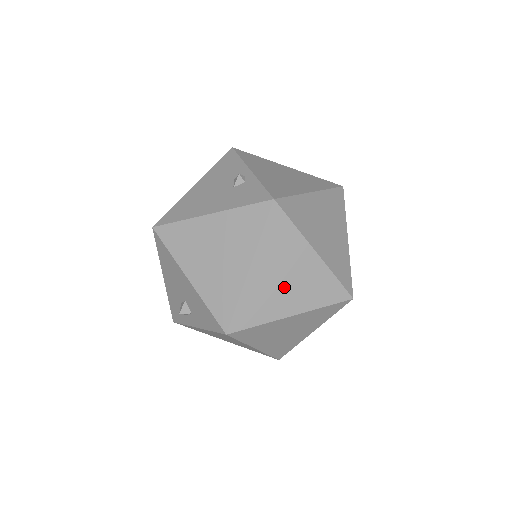
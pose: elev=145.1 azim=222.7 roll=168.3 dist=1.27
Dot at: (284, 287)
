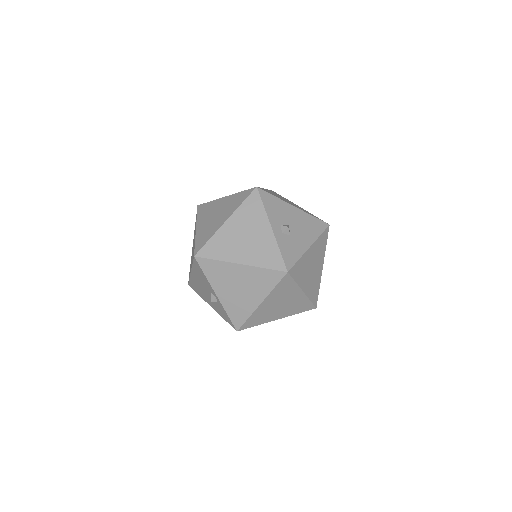
Dot at: occluded
